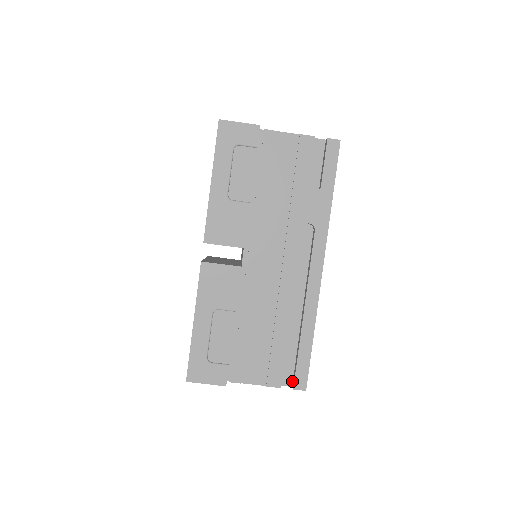
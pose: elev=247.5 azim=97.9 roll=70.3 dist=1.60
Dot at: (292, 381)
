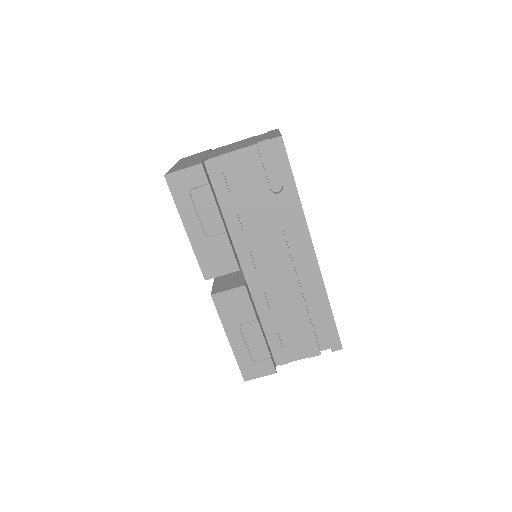
Dot at: (329, 344)
